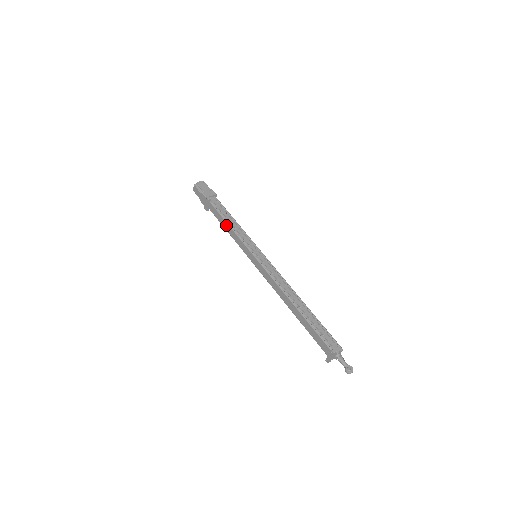
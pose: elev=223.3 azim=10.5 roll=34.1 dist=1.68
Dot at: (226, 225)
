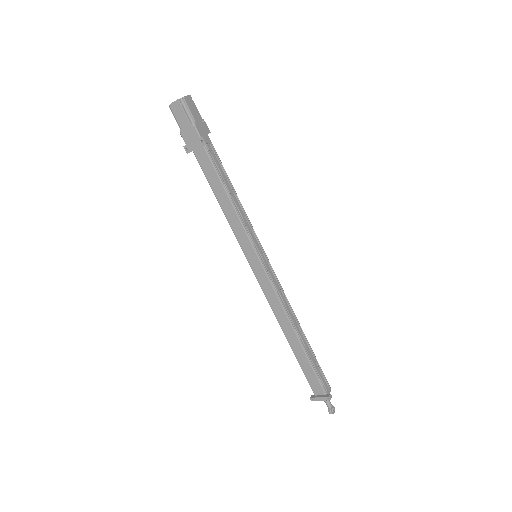
Dot at: (224, 196)
